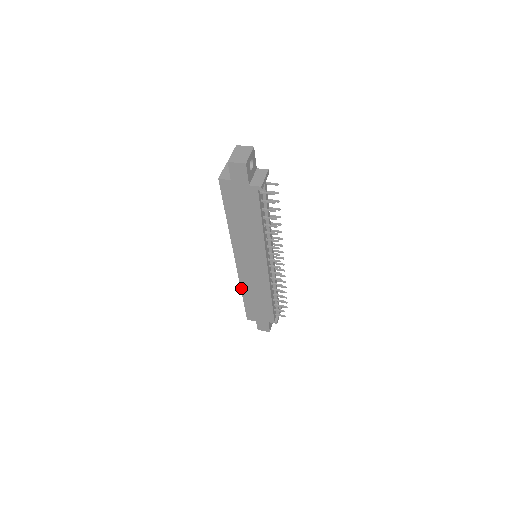
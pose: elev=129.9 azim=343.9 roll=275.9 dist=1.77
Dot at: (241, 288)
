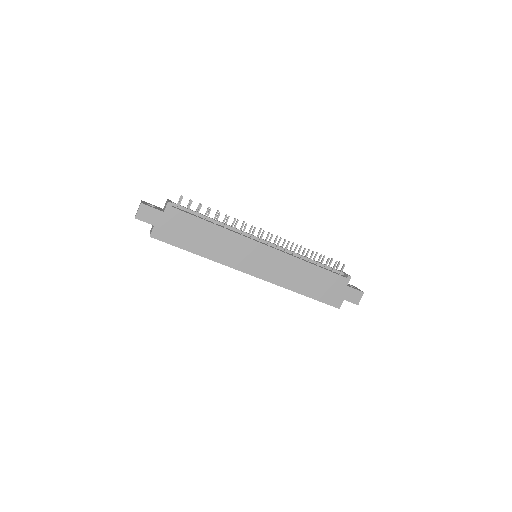
Dot at: occluded
